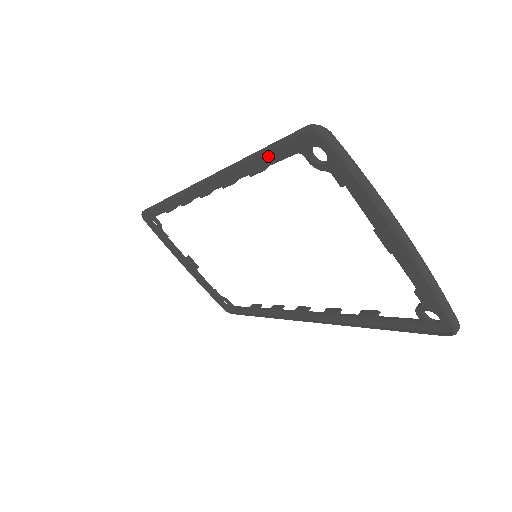
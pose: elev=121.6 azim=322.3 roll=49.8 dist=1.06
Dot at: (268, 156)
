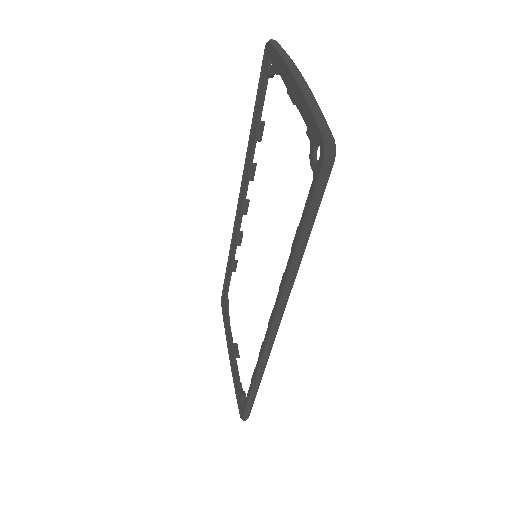
Dot at: (258, 103)
